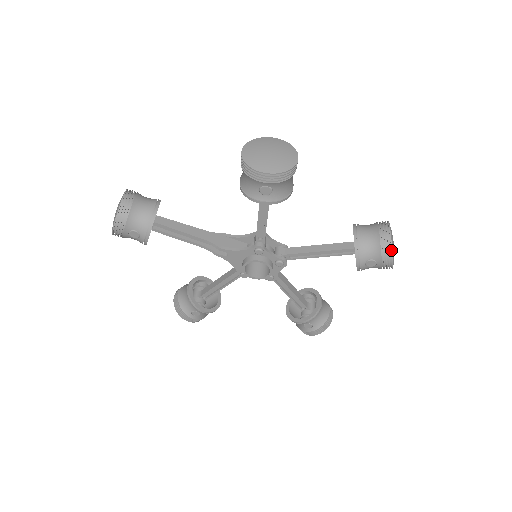
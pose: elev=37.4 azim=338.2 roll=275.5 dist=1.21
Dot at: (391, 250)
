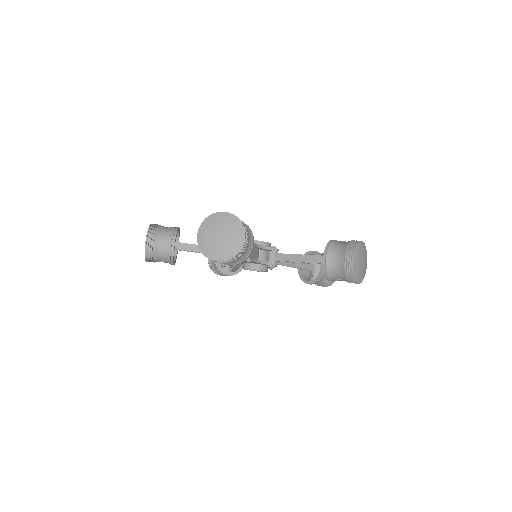
Dot at: occluded
